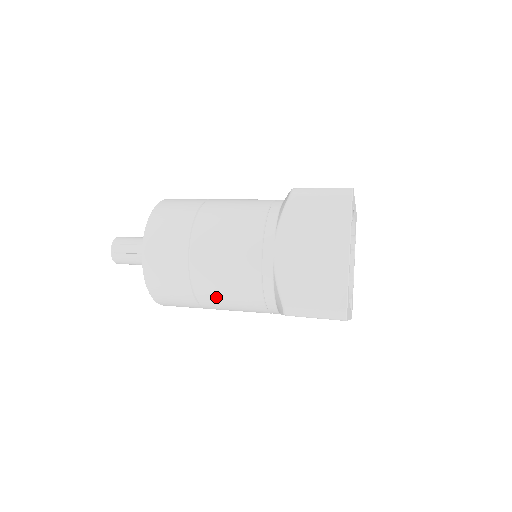
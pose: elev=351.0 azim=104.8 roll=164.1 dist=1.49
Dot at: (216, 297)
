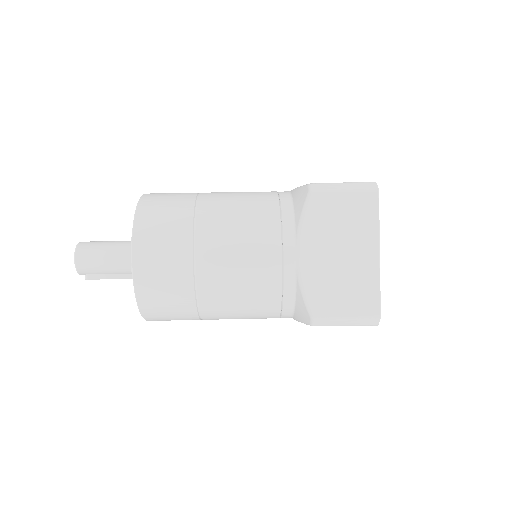
Dot at: occluded
